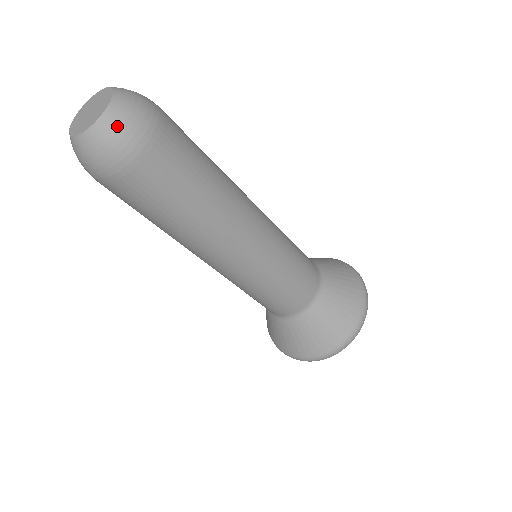
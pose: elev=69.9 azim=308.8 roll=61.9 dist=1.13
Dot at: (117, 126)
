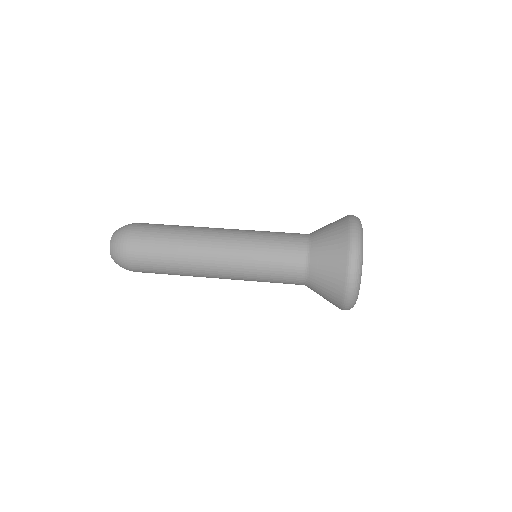
Dot at: (114, 252)
